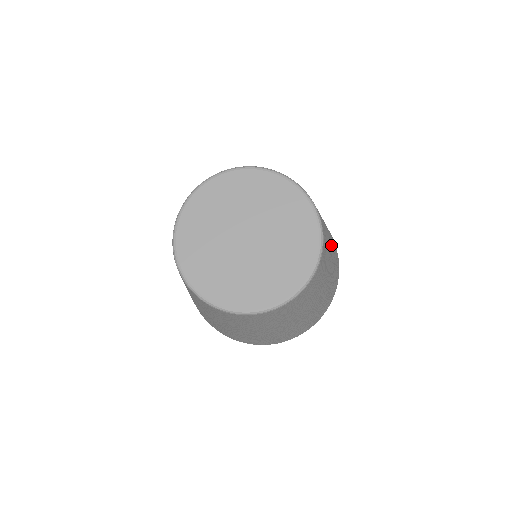
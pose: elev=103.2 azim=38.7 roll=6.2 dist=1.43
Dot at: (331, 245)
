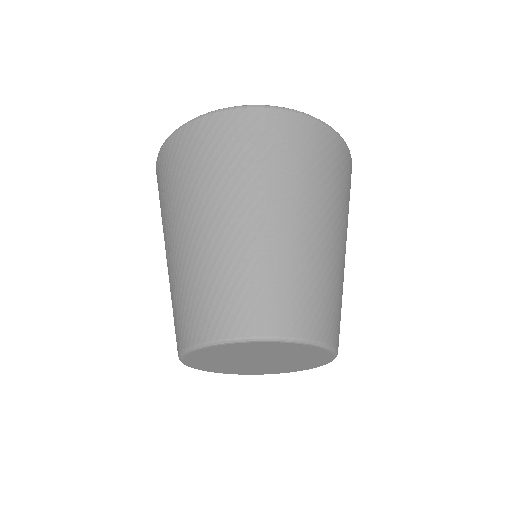
Dot at: (307, 230)
